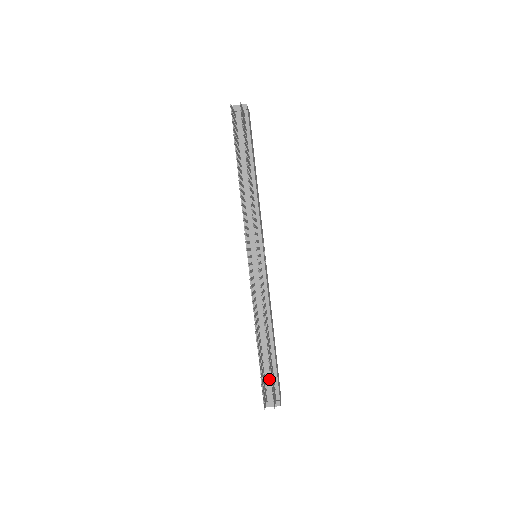
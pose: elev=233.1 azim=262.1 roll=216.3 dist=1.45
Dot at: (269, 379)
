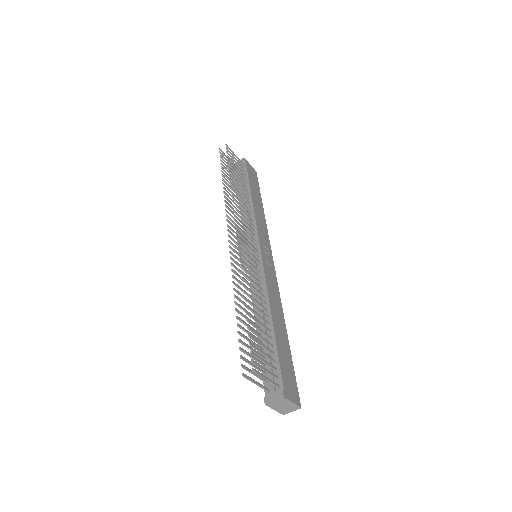
Dot at: (269, 367)
